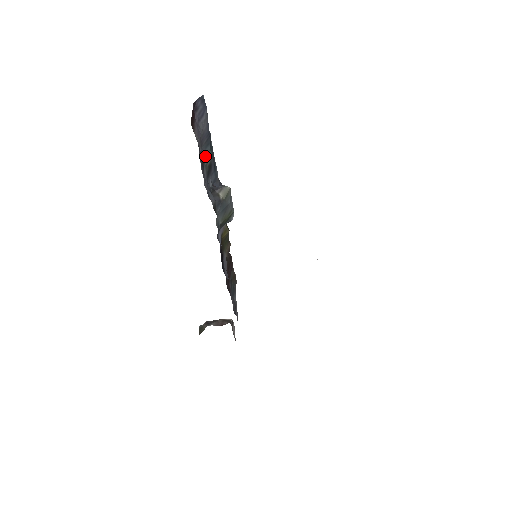
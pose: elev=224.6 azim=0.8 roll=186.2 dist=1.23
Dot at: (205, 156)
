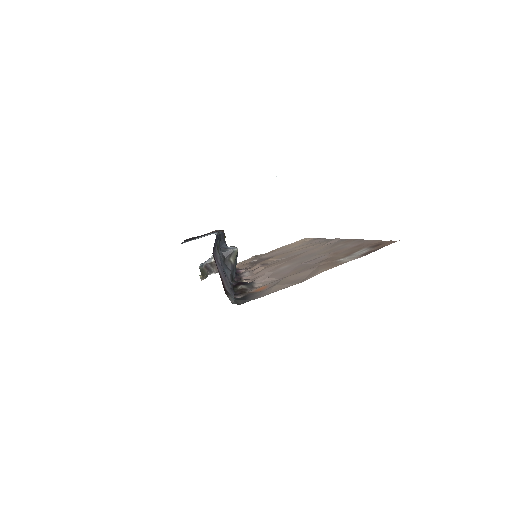
Dot at: occluded
